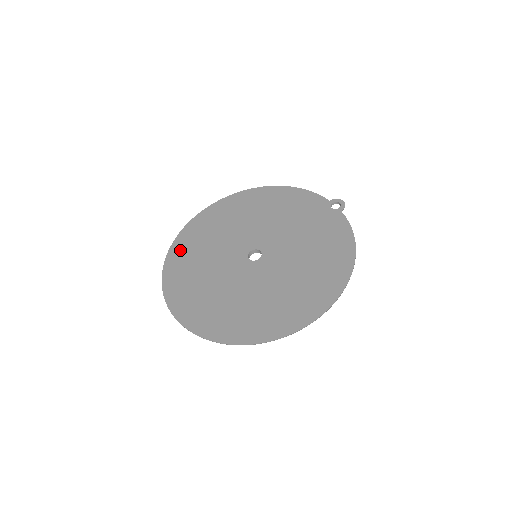
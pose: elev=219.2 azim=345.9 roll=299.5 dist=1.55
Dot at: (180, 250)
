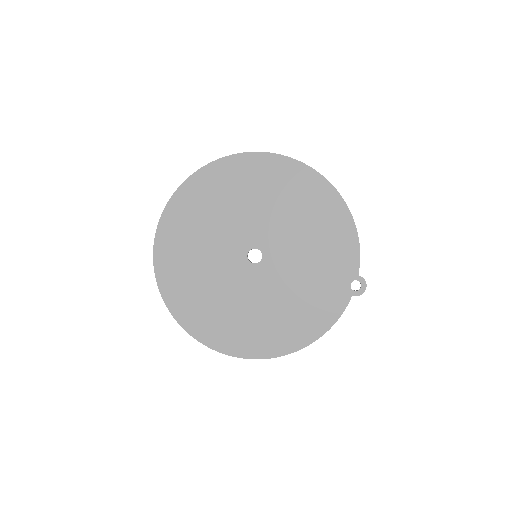
Dot at: (212, 178)
